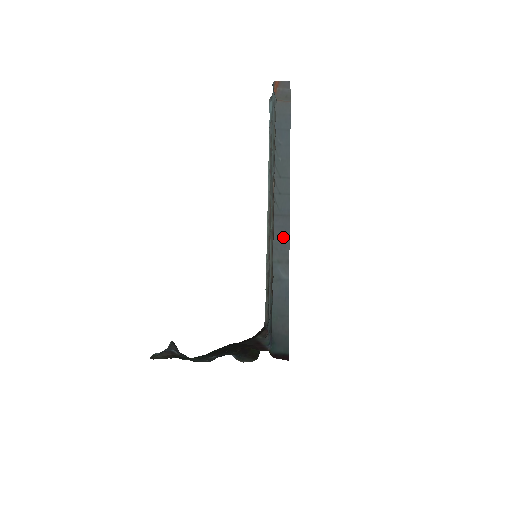
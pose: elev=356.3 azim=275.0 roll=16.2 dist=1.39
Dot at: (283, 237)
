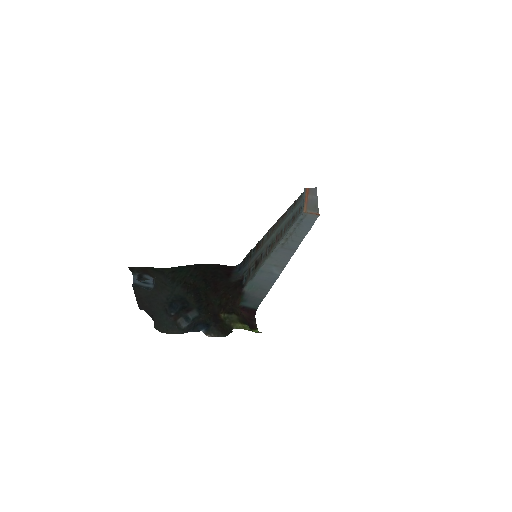
Dot at: (285, 257)
